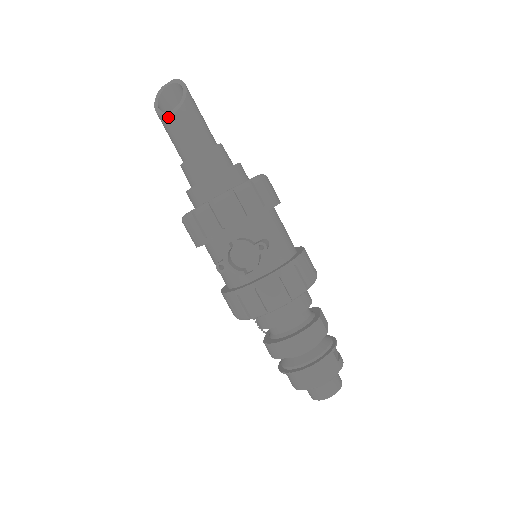
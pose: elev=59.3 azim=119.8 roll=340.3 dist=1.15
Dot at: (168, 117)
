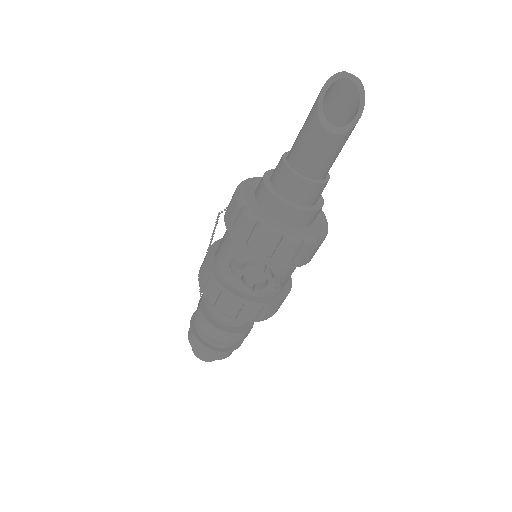
Dot at: (324, 129)
